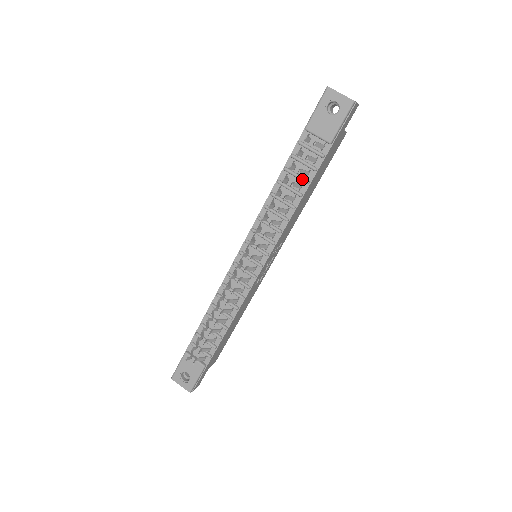
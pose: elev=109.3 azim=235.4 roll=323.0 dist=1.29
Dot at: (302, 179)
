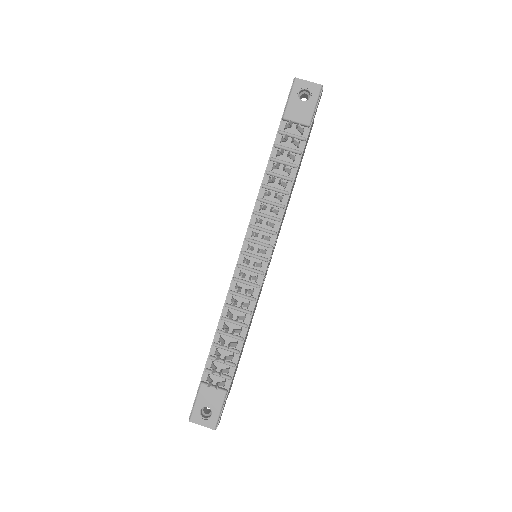
Dot at: (290, 164)
